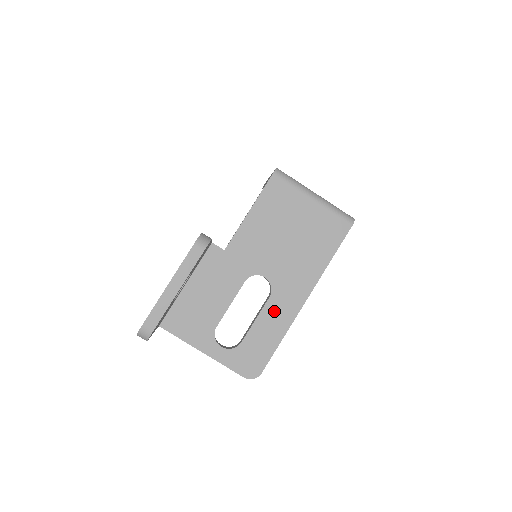
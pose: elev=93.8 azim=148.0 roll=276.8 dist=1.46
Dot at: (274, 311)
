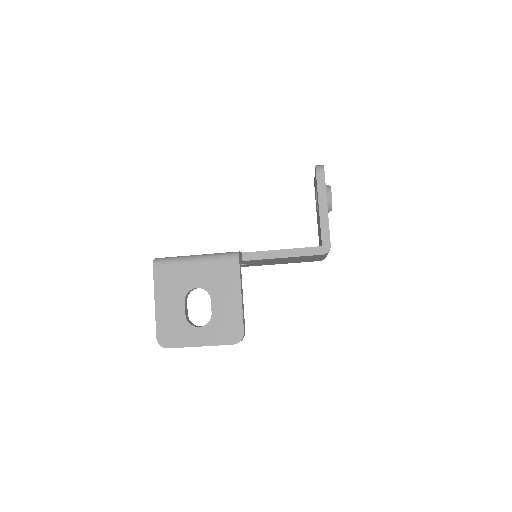
Dot at: occluded
